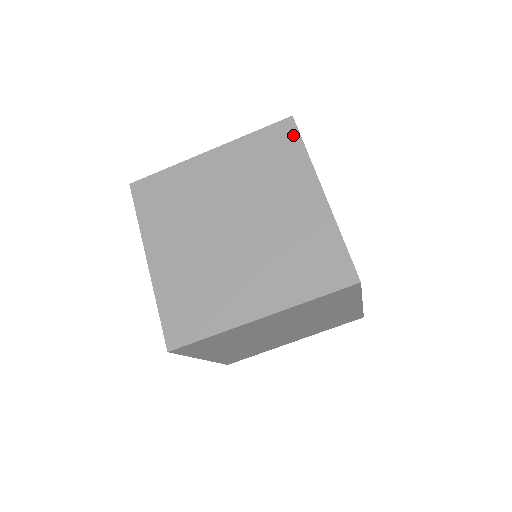
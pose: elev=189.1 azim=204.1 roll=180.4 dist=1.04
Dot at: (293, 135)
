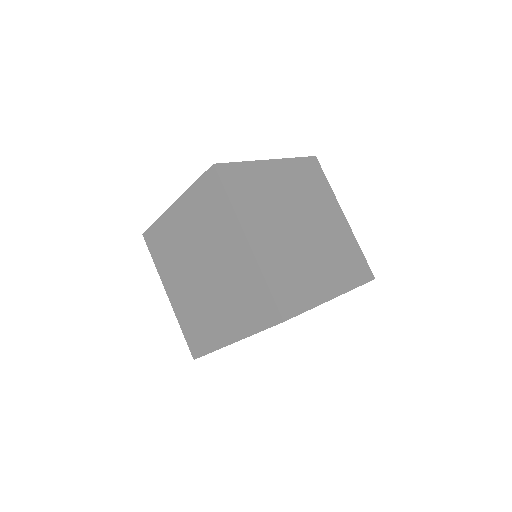
Dot at: occluded
